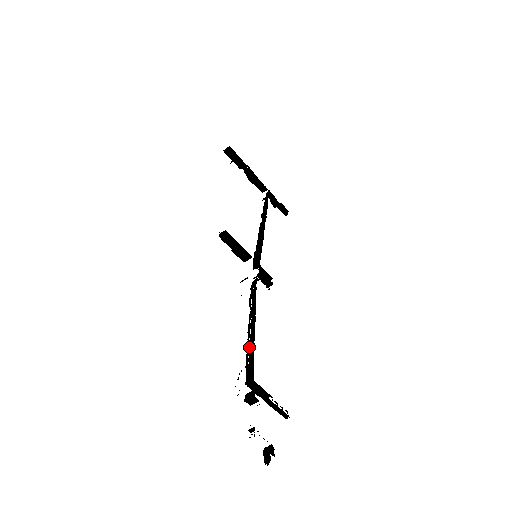
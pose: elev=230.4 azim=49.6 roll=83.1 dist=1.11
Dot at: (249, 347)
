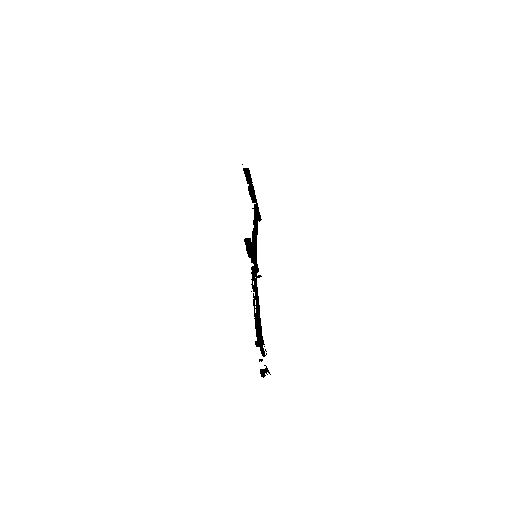
Dot at: (256, 315)
